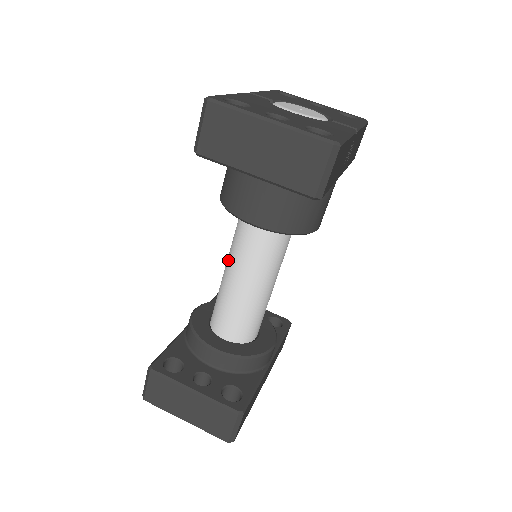
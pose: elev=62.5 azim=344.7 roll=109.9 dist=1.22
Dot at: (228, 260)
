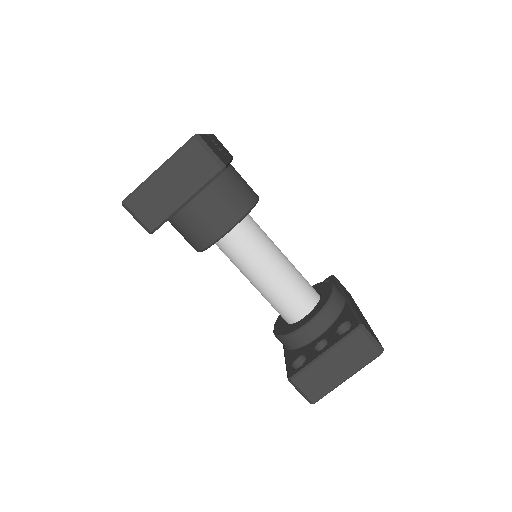
Dot at: (246, 276)
